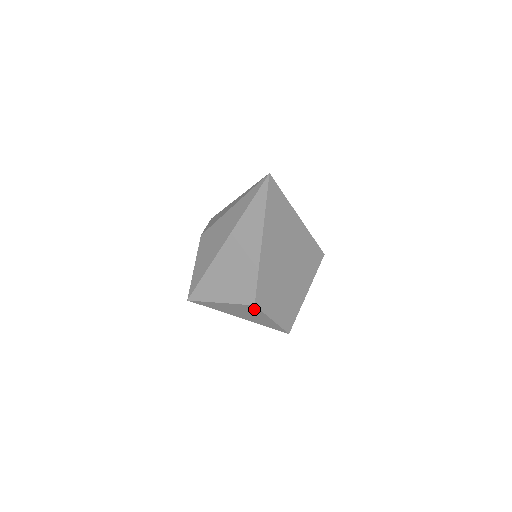
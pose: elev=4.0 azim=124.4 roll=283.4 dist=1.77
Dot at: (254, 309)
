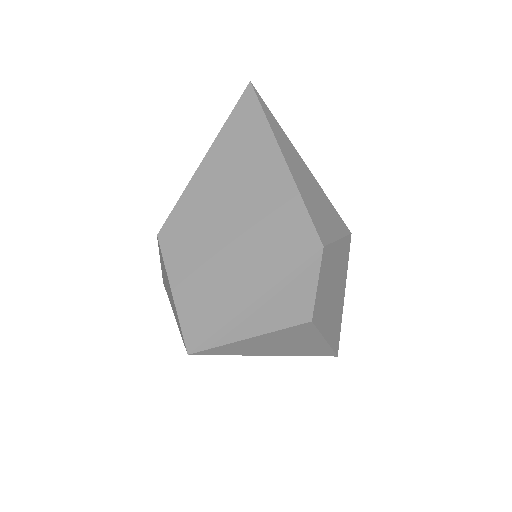
Dot at: occluded
